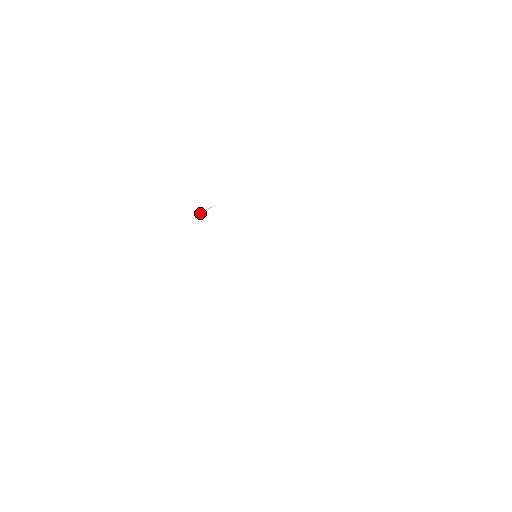
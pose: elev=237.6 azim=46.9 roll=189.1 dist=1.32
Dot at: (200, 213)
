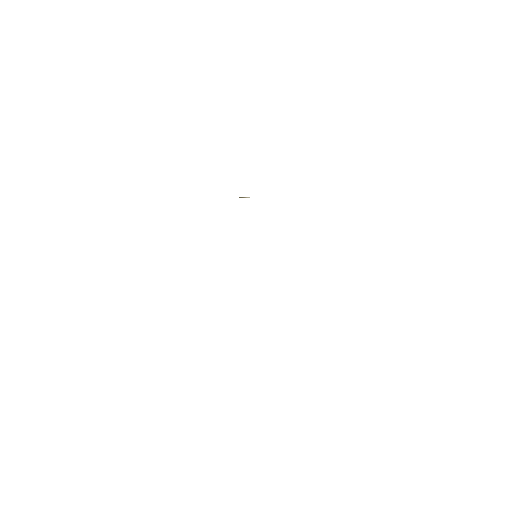
Dot at: (242, 197)
